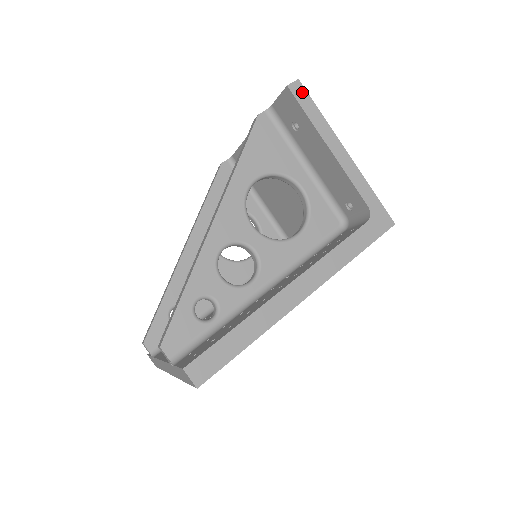
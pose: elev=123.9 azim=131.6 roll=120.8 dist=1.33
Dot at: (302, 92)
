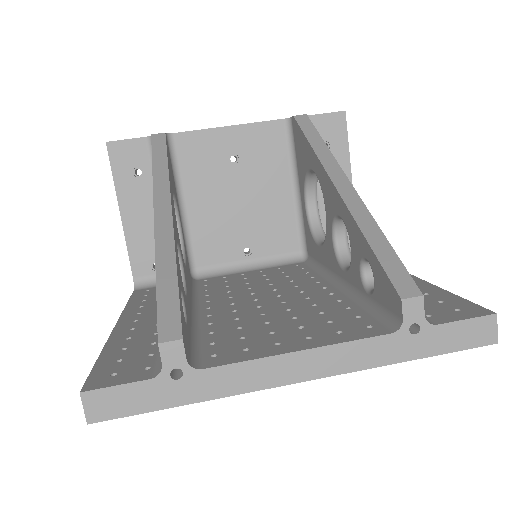
Dot at: occluded
